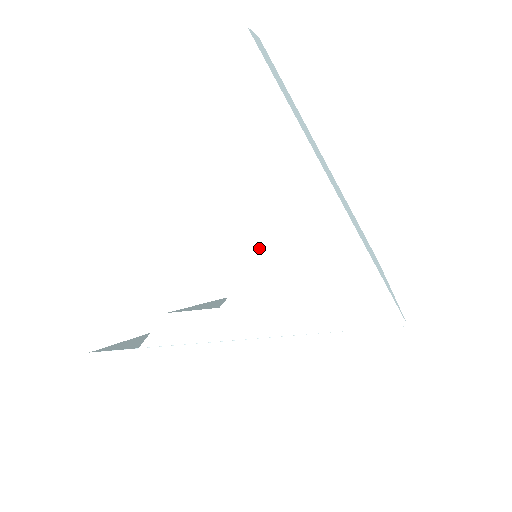
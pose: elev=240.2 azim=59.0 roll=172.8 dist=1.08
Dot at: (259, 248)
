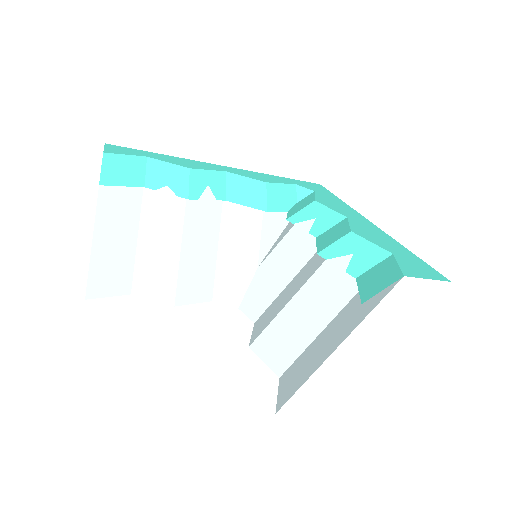
Dot at: occluded
